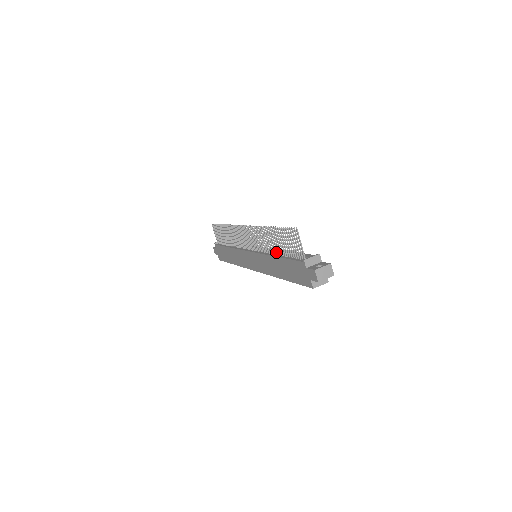
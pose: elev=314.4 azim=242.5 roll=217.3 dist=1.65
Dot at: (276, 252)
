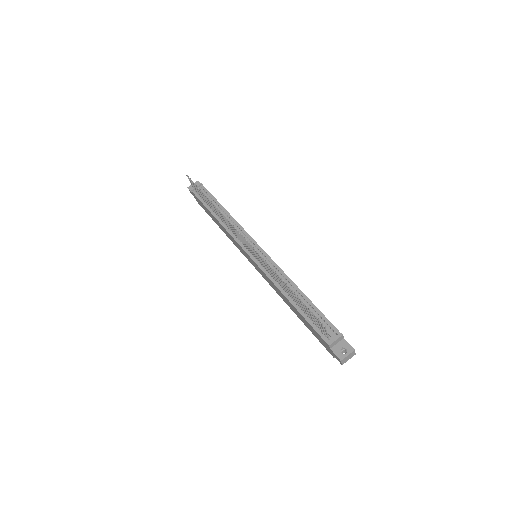
Dot at: occluded
